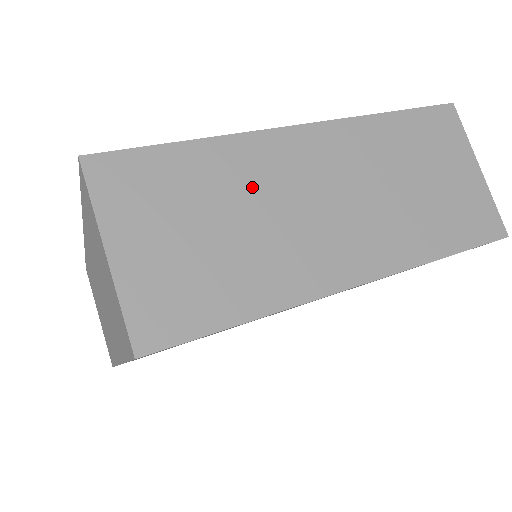
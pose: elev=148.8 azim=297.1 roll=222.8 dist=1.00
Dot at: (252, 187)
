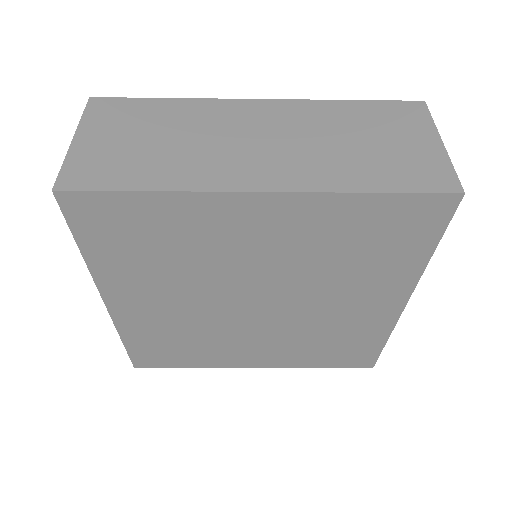
Dot at: (197, 124)
